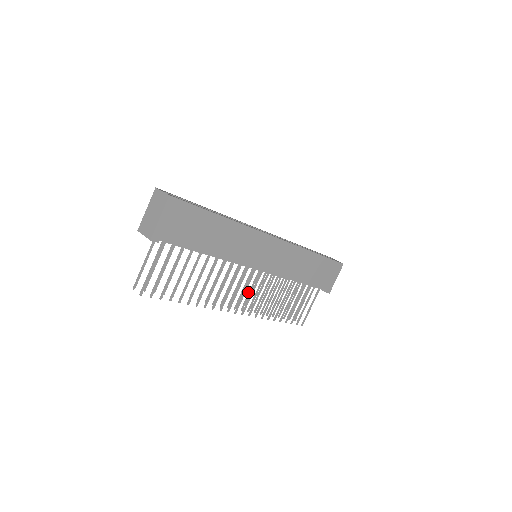
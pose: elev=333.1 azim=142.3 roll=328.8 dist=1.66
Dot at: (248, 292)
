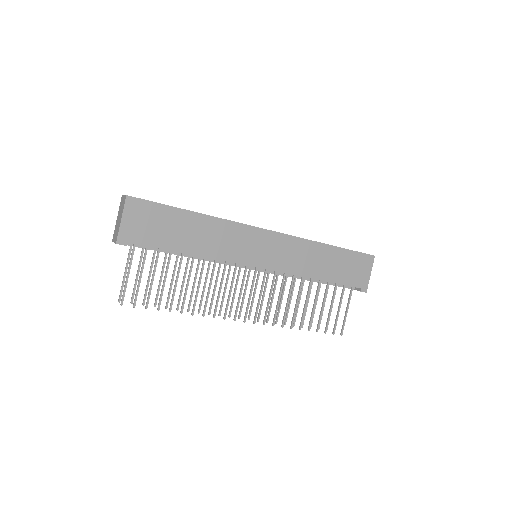
Dot at: (261, 300)
